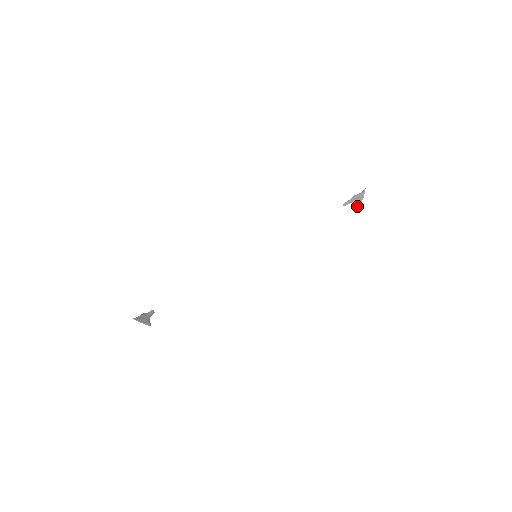
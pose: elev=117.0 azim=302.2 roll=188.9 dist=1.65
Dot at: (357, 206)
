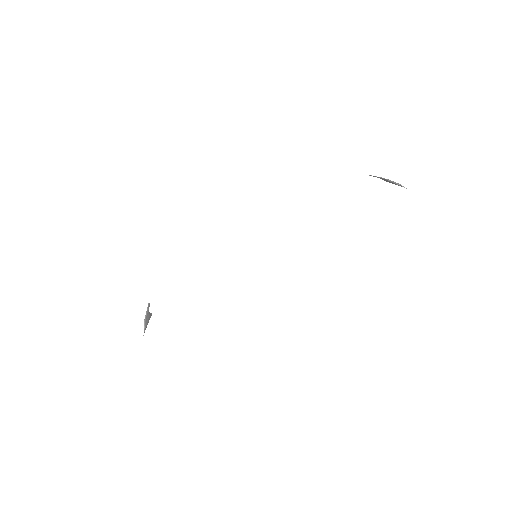
Dot at: occluded
